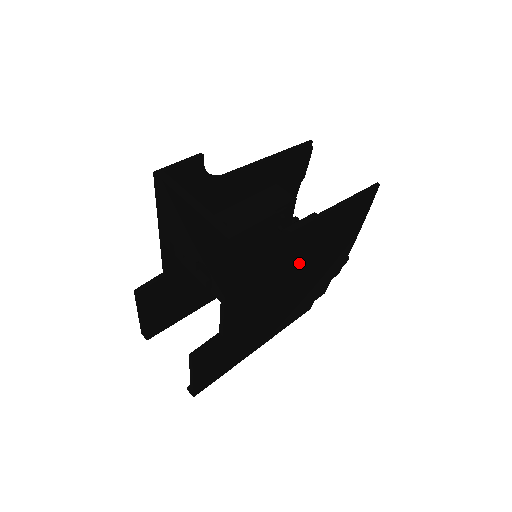
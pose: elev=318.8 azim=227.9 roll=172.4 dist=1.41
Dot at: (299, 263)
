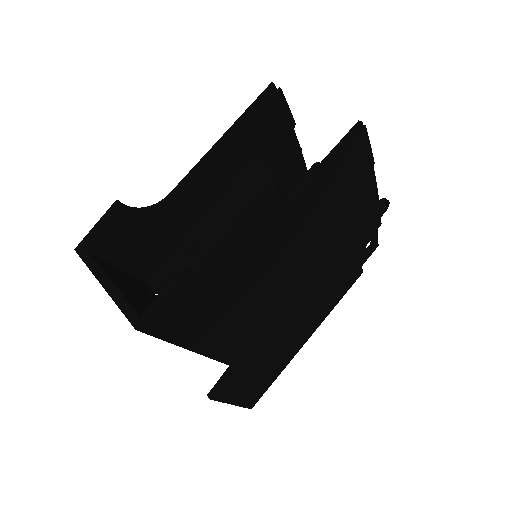
Dot at: (289, 265)
